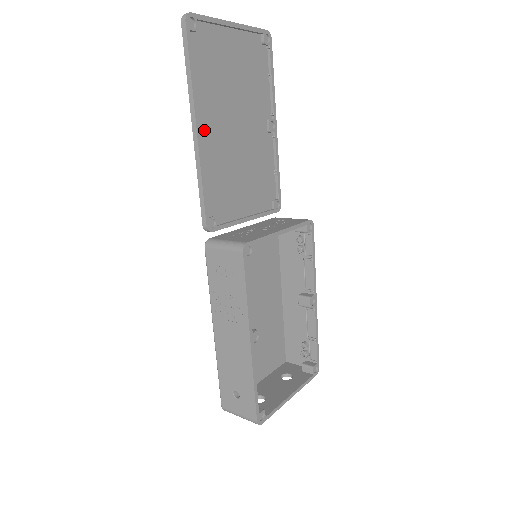
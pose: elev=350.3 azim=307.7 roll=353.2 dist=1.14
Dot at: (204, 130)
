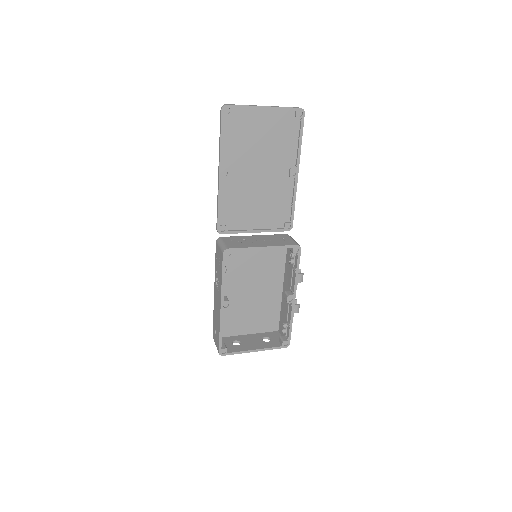
Dot at: (227, 173)
